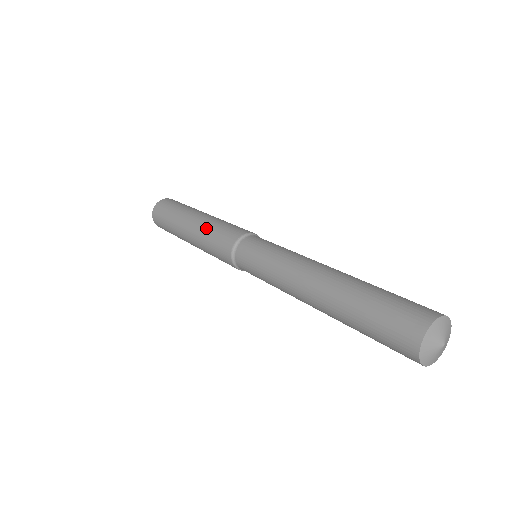
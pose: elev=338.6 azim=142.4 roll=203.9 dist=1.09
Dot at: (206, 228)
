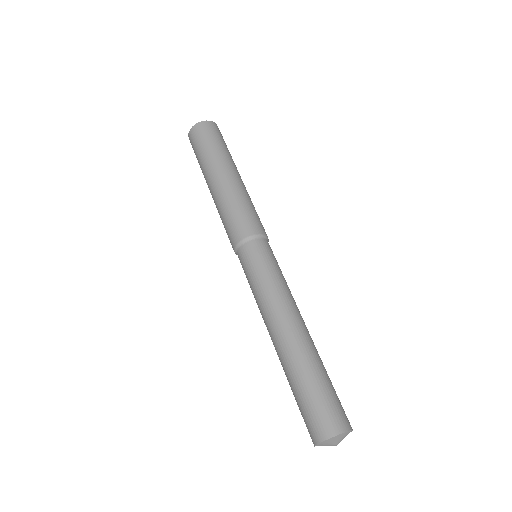
Dot at: (234, 197)
